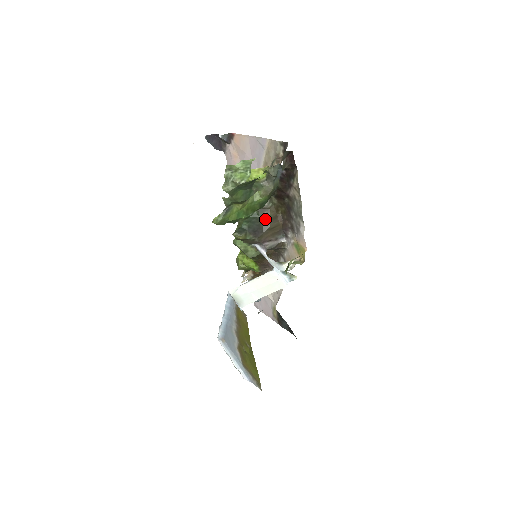
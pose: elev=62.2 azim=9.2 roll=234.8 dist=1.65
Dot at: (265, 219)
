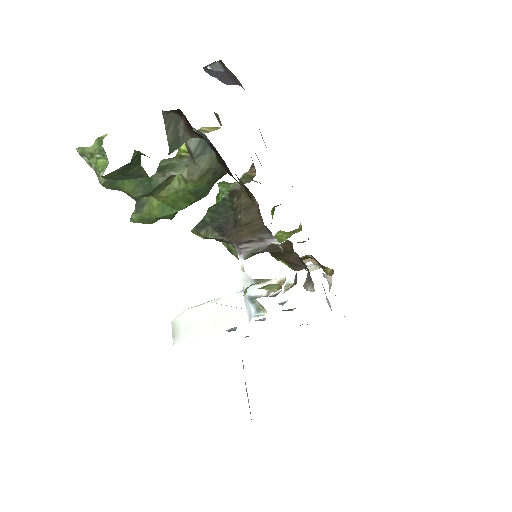
Dot at: (235, 209)
